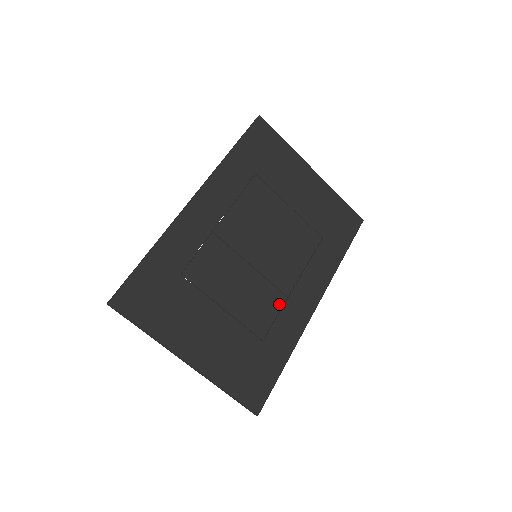
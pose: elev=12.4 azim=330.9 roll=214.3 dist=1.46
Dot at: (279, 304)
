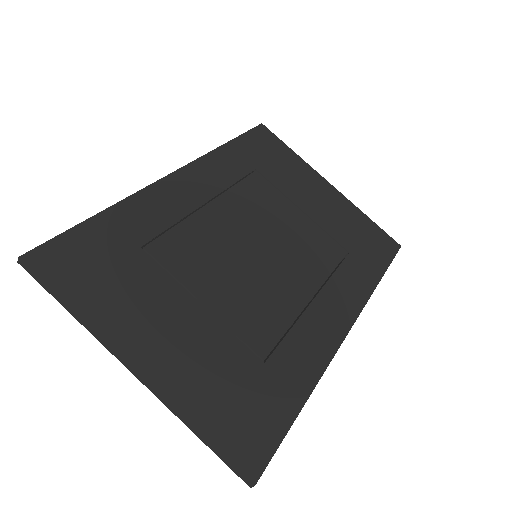
Dot at: (290, 317)
